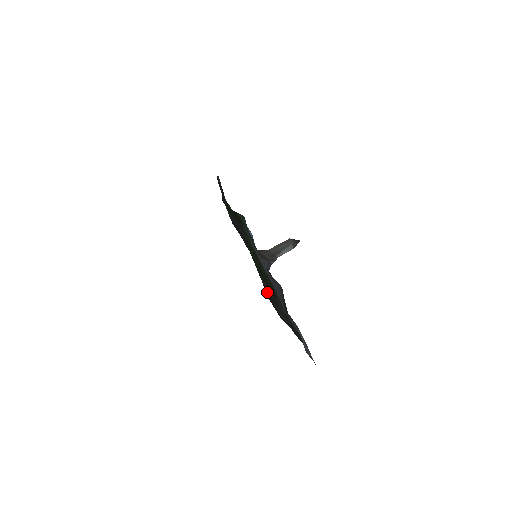
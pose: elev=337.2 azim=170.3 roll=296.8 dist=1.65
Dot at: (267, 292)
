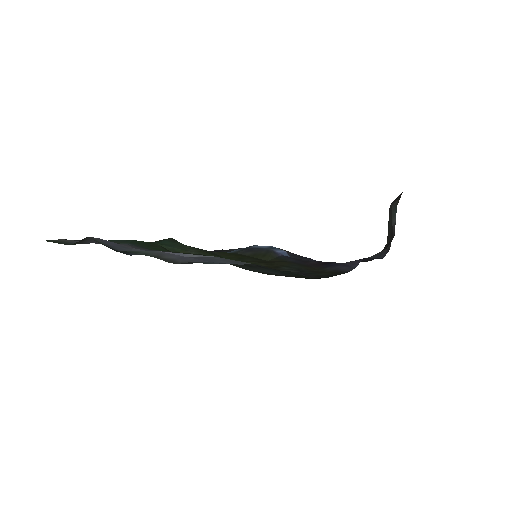
Dot at: occluded
